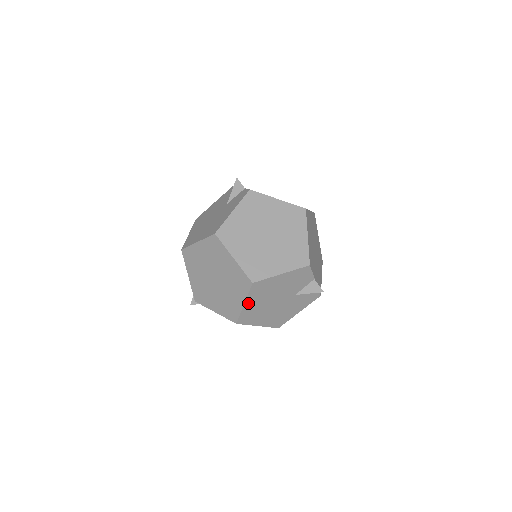
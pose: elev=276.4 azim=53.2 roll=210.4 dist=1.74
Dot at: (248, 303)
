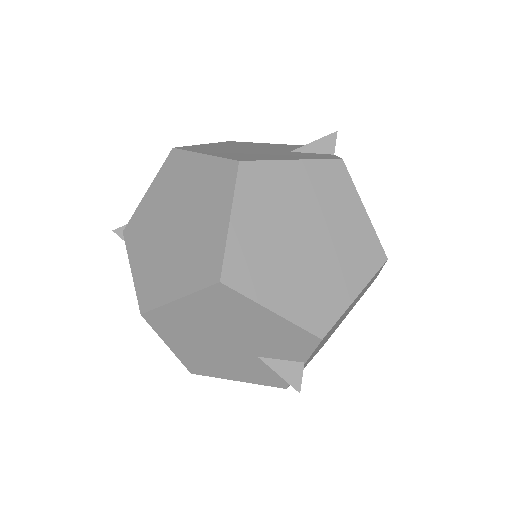
Dot at: (185, 303)
